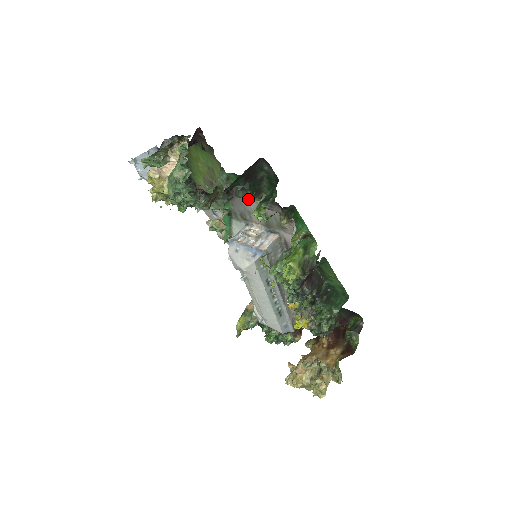
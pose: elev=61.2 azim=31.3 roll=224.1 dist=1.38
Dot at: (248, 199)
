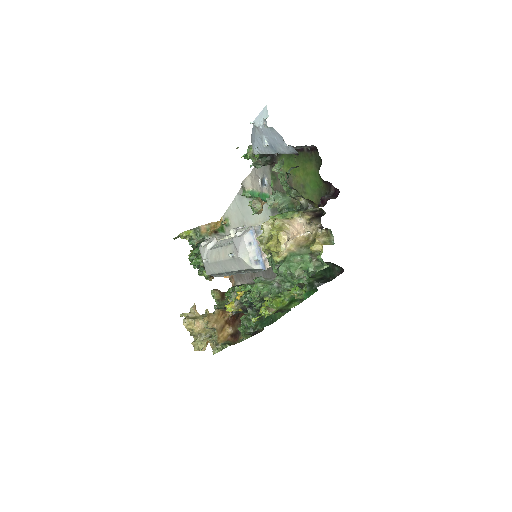
Dot at: occluded
